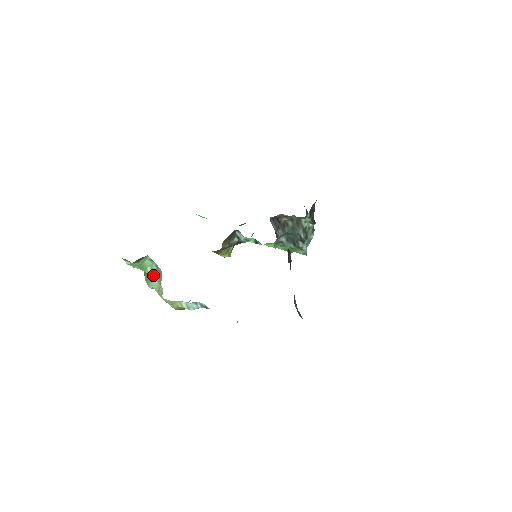
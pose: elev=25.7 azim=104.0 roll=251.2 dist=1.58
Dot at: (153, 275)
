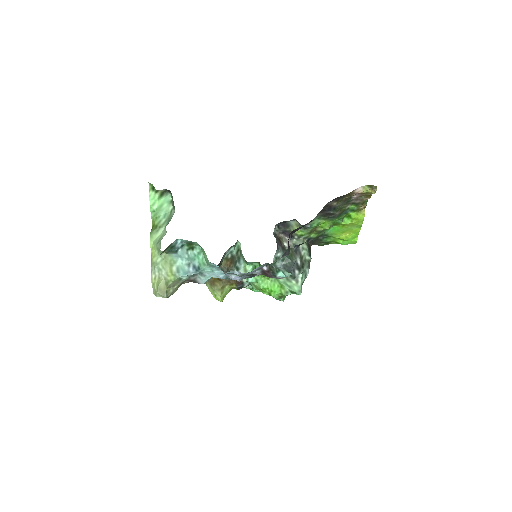
Dot at: (162, 222)
